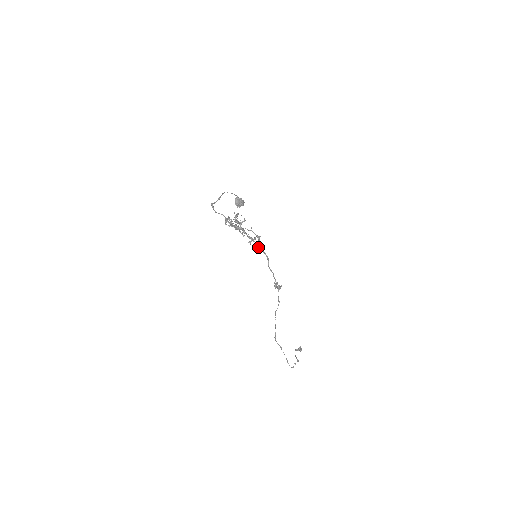
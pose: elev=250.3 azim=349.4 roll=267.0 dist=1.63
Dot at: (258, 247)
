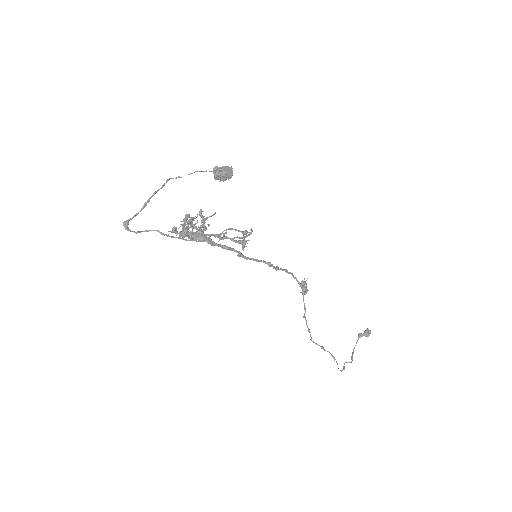
Dot at: (244, 258)
